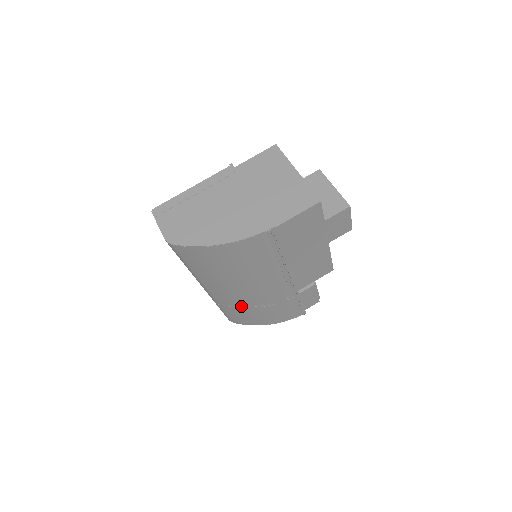
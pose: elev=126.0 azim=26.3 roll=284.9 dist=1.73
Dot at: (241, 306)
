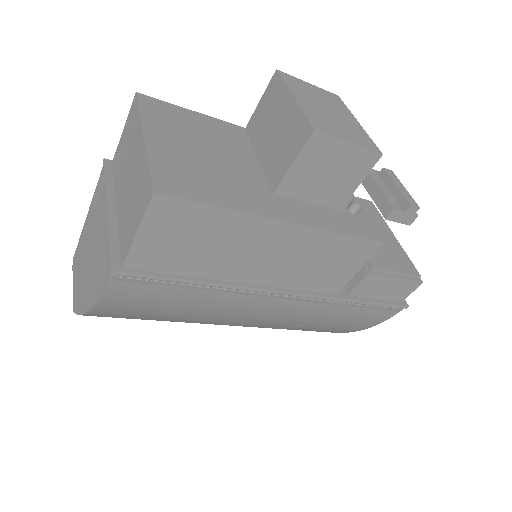
Dot at: (279, 328)
